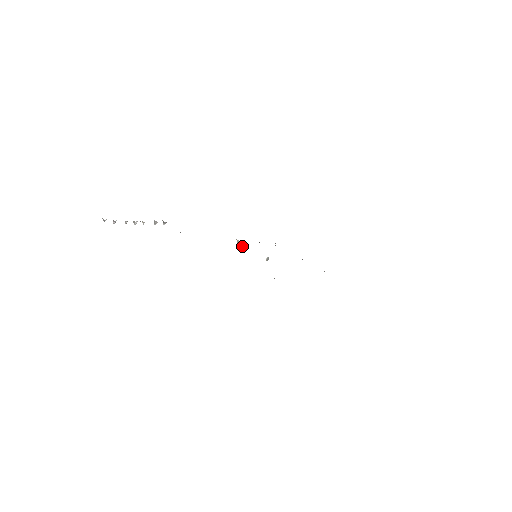
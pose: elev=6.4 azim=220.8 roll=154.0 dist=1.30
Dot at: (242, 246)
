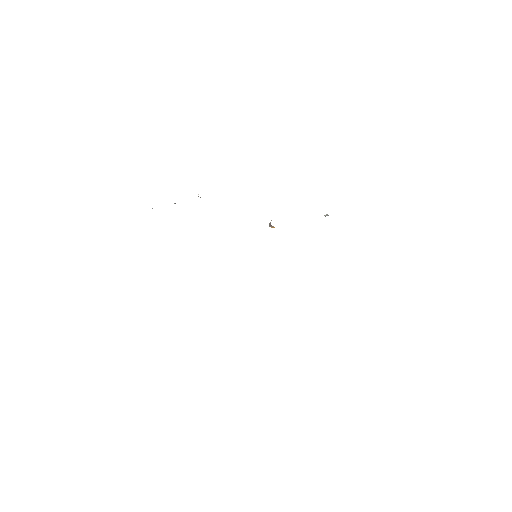
Dot at: (271, 226)
